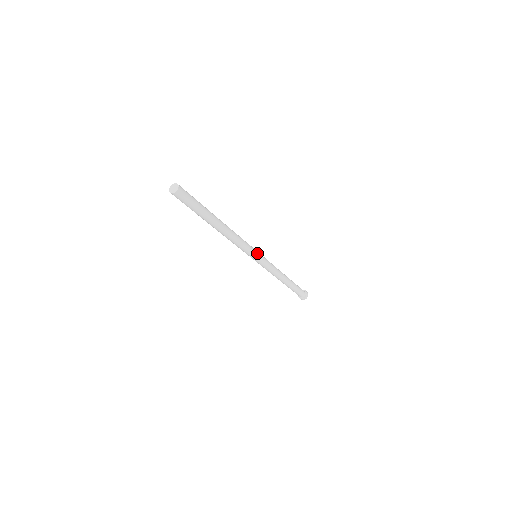
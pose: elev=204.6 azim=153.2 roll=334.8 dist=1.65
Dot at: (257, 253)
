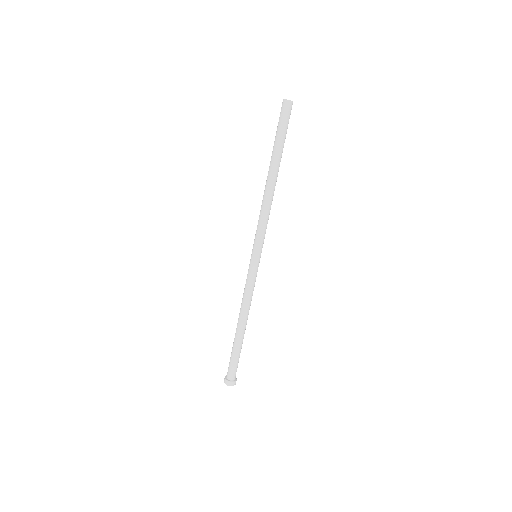
Dot at: (261, 250)
